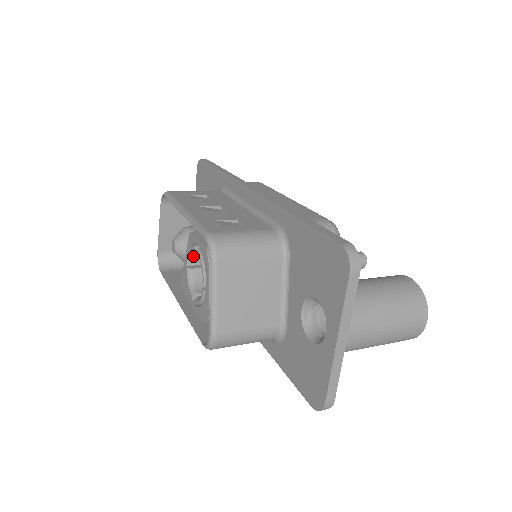
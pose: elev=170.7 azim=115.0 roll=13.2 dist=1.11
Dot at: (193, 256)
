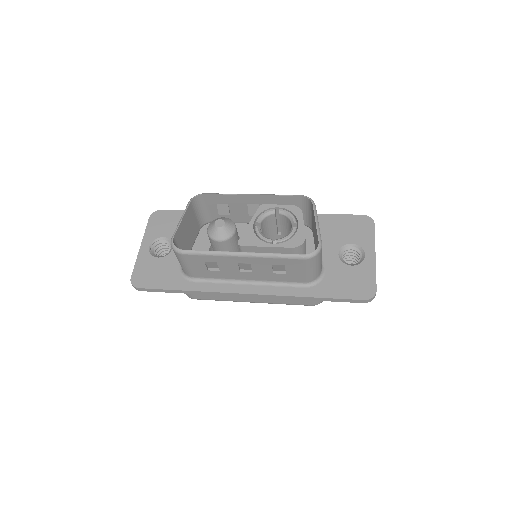
Dot at: (263, 219)
